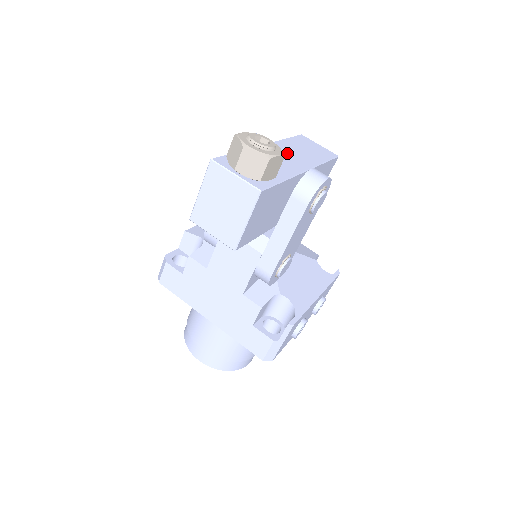
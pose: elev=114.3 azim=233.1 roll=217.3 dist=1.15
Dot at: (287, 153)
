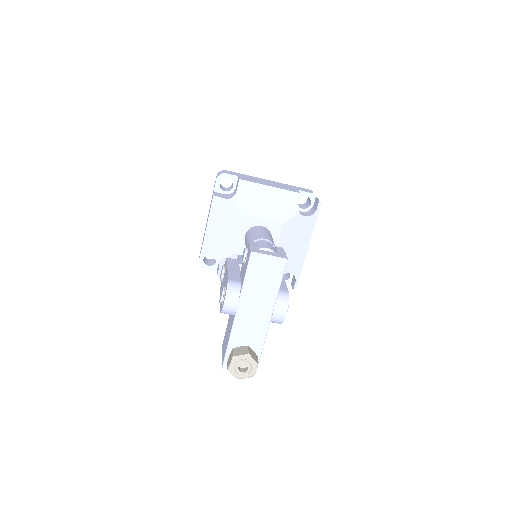
Dot at: (253, 308)
